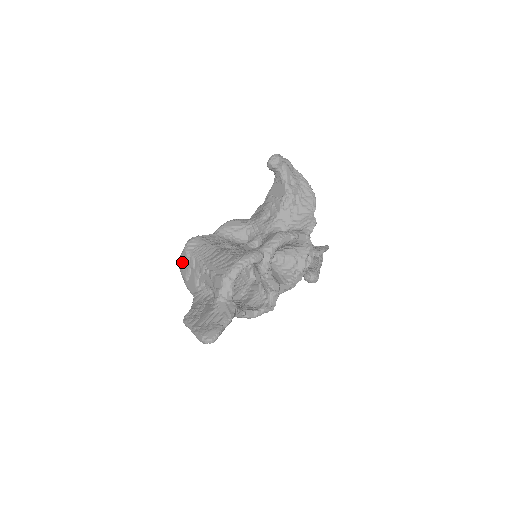
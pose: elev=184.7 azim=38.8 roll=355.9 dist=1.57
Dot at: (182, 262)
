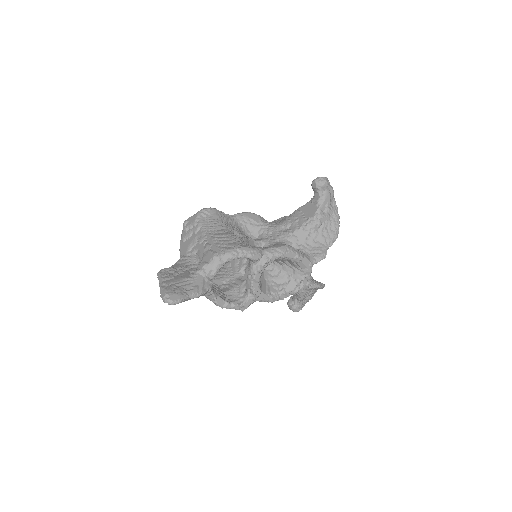
Dot at: (188, 223)
